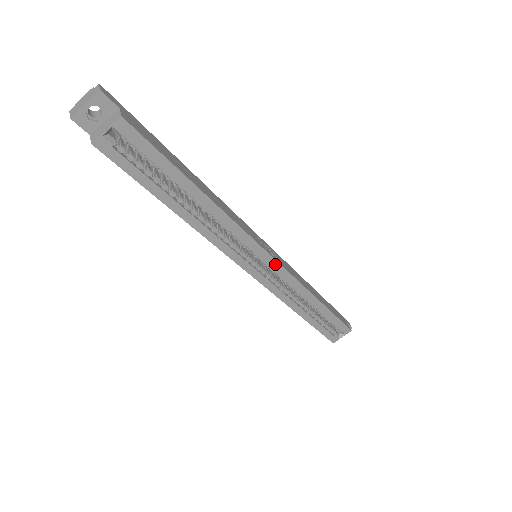
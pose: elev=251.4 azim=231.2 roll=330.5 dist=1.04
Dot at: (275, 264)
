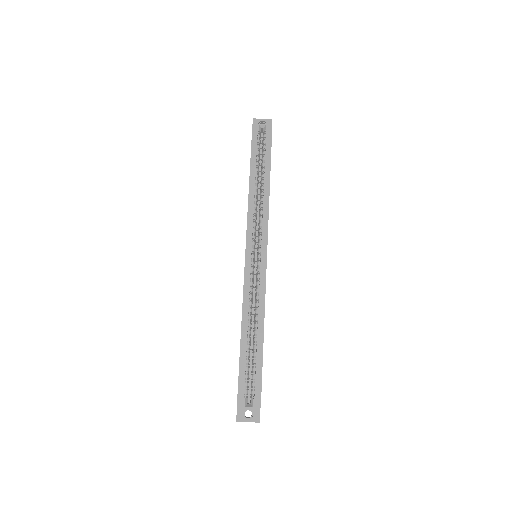
Dot at: (264, 262)
